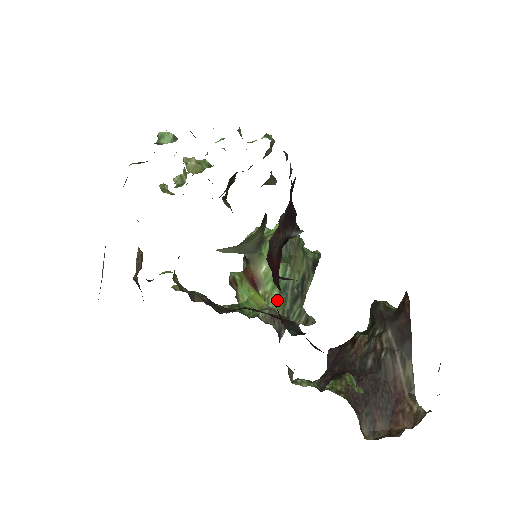
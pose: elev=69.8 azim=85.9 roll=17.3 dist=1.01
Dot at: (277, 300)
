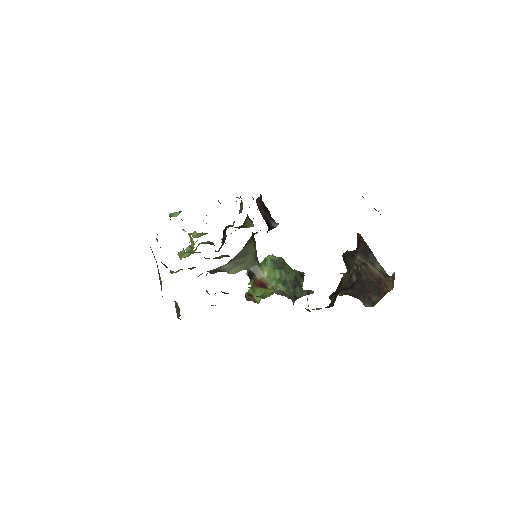
Dot at: (282, 288)
